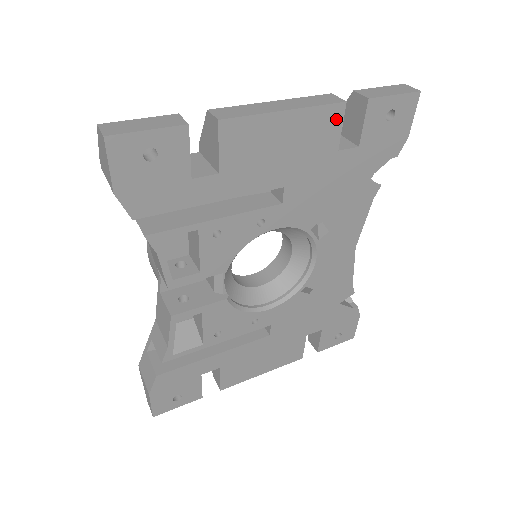
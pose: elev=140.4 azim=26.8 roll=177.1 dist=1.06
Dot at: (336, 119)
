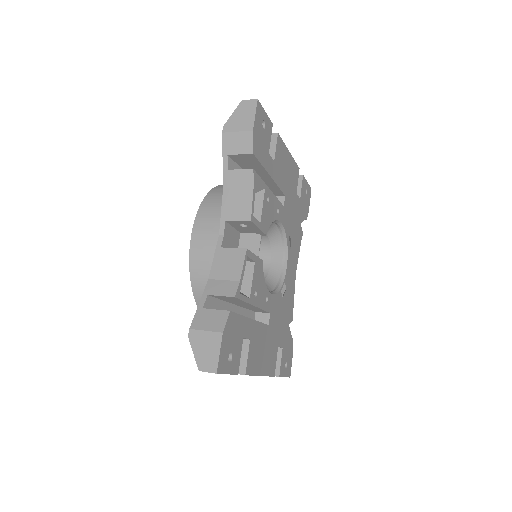
Dot at: (297, 174)
